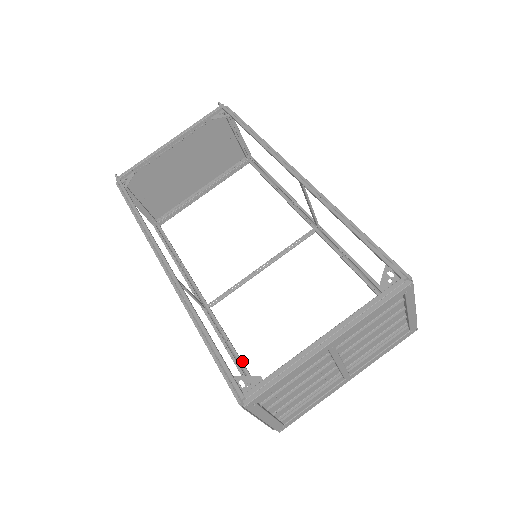
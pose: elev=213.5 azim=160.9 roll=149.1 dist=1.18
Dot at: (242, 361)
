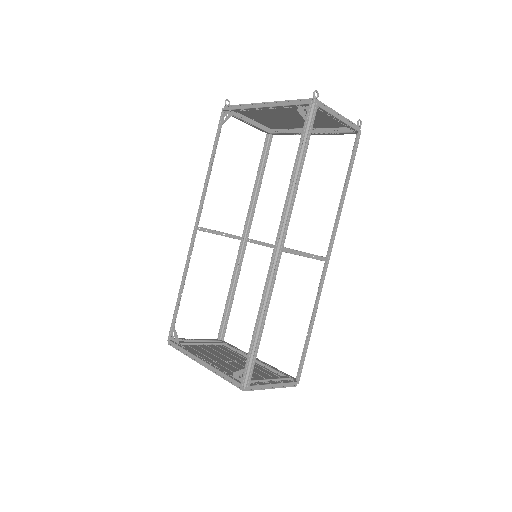
Dot at: occluded
